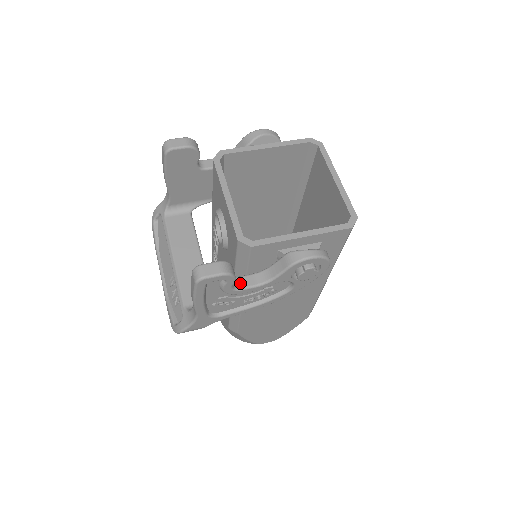
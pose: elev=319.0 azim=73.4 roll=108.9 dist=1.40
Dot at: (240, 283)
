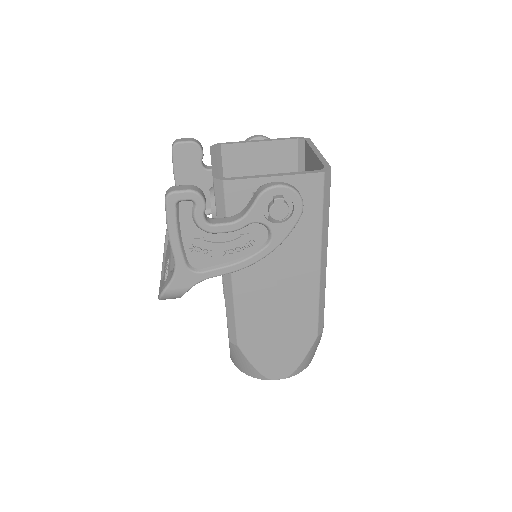
Dot at: (215, 221)
